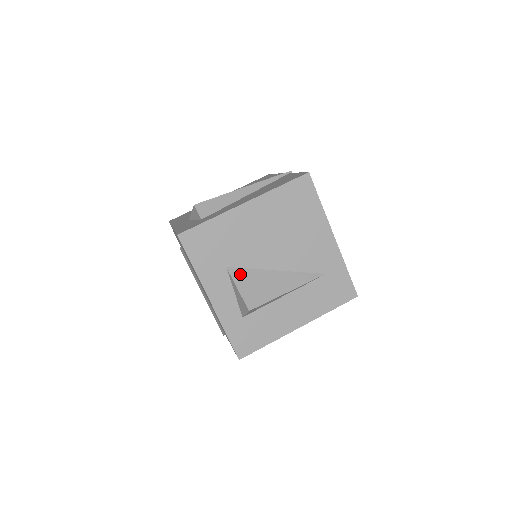
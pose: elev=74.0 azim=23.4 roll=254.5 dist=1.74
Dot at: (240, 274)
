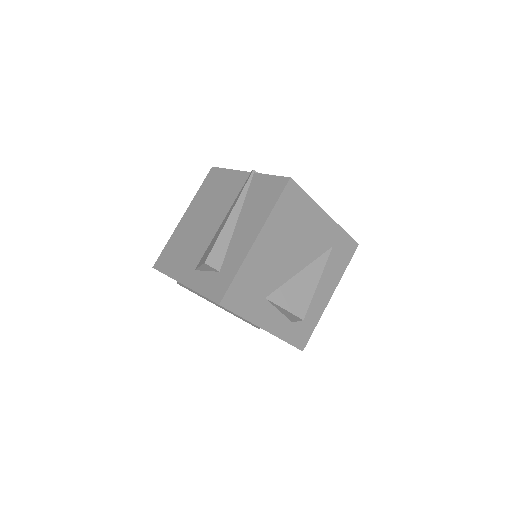
Dot at: (278, 296)
